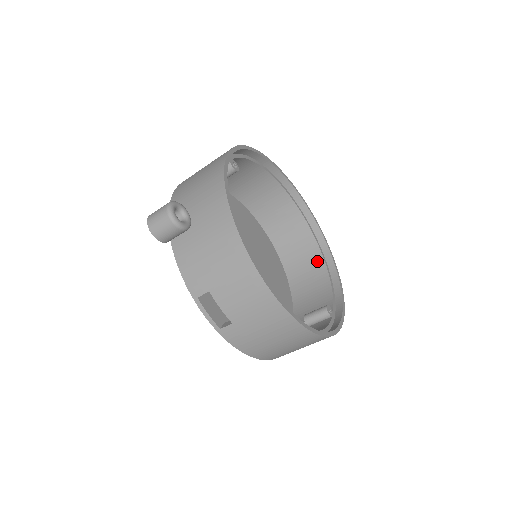
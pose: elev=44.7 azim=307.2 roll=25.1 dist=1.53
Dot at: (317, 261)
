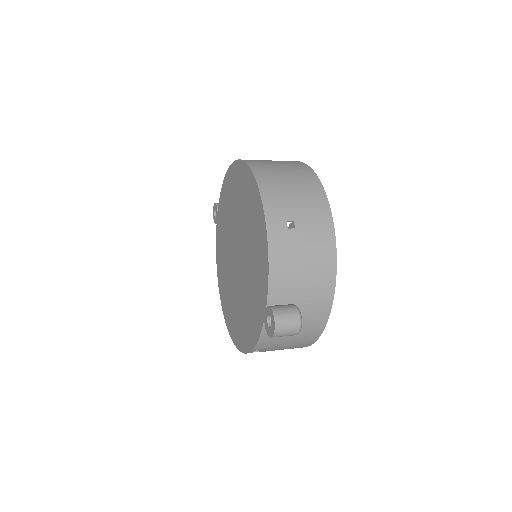
Dot at: occluded
